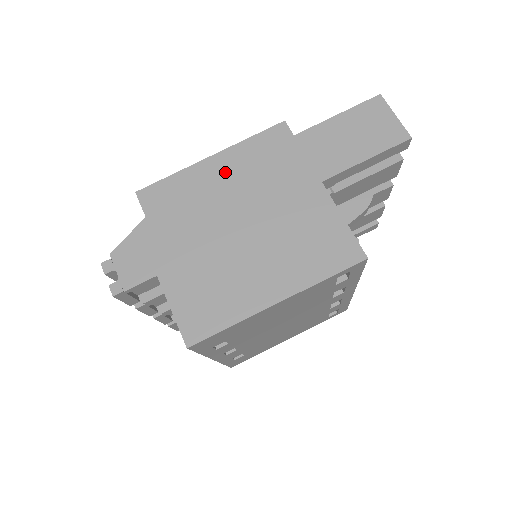
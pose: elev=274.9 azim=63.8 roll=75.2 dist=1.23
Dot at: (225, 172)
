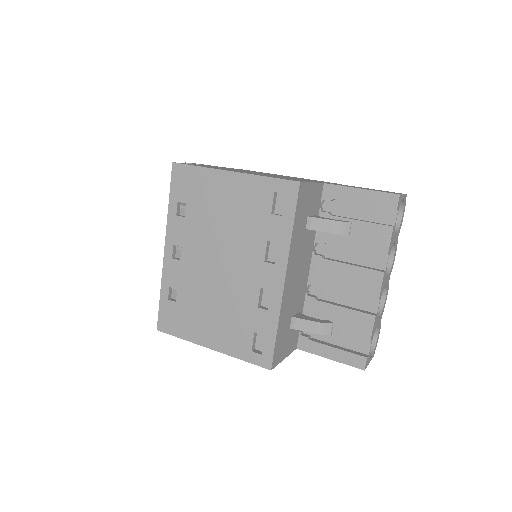
Dot at: occluded
